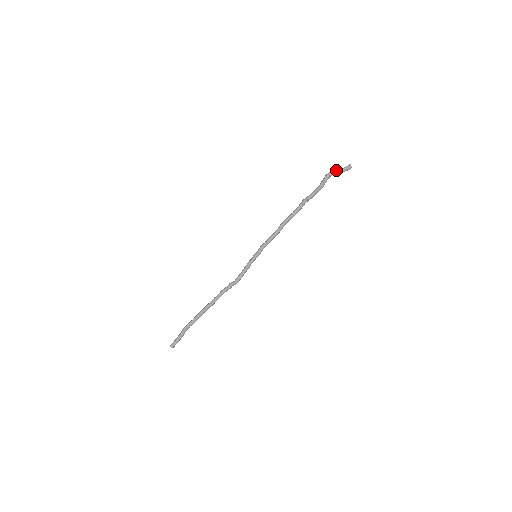
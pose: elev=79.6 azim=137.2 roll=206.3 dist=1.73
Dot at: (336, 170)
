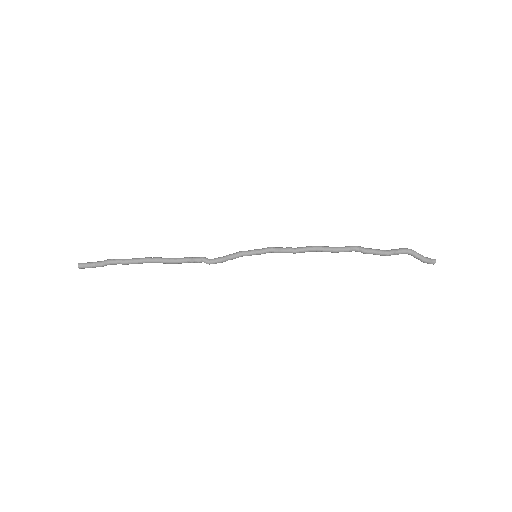
Dot at: (419, 254)
